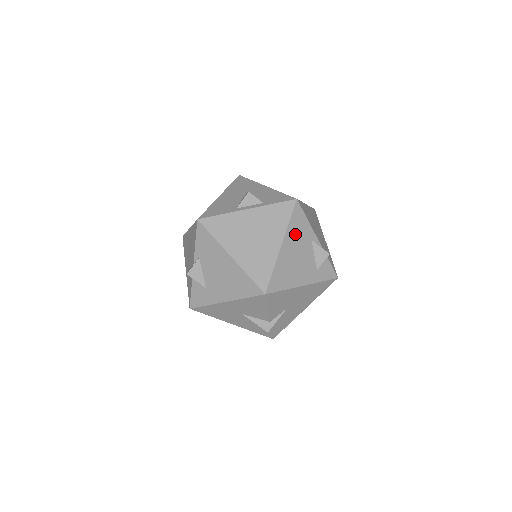
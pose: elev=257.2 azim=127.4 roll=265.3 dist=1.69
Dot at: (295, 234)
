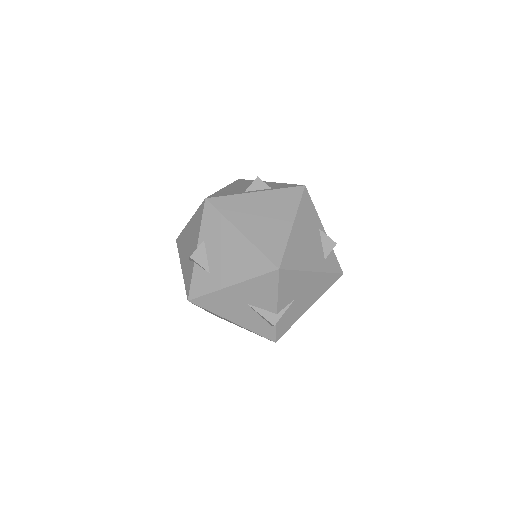
Dot at: (304, 218)
